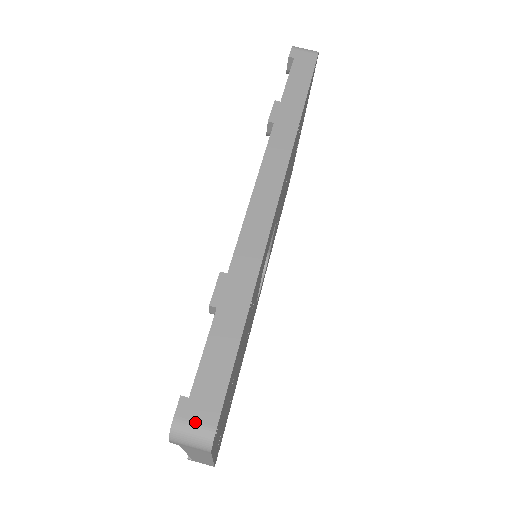
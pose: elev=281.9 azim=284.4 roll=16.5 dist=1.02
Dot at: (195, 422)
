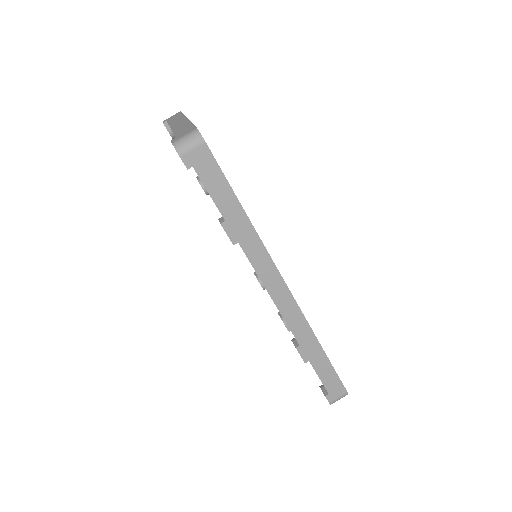
Dot at: (338, 397)
